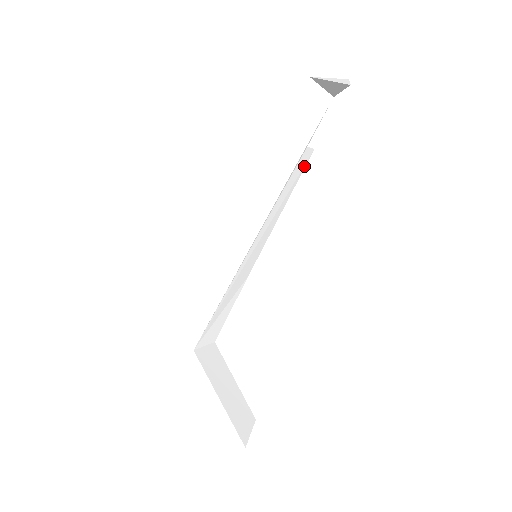
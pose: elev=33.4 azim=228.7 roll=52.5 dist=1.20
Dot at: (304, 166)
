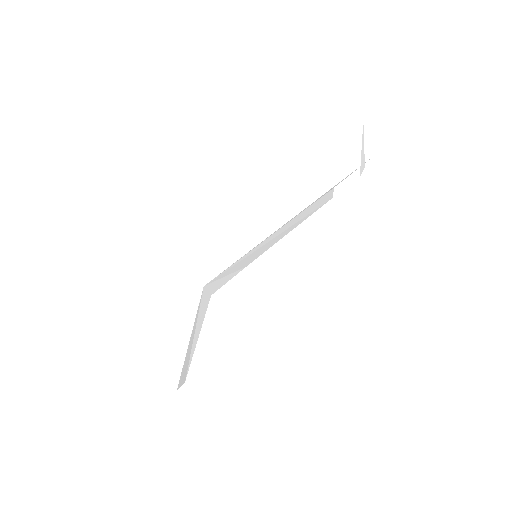
Dot at: (319, 207)
